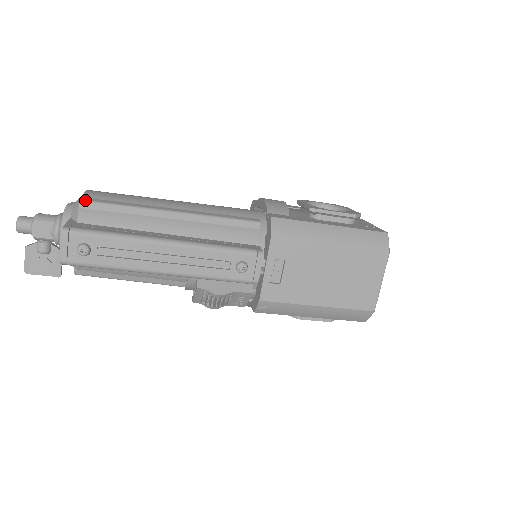
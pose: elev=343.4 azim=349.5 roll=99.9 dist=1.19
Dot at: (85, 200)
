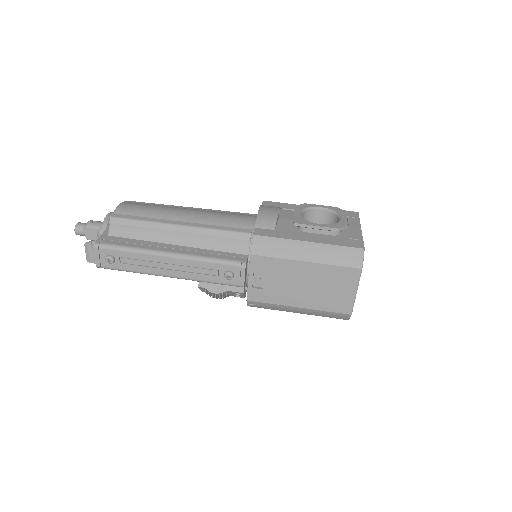
Dot at: (114, 217)
